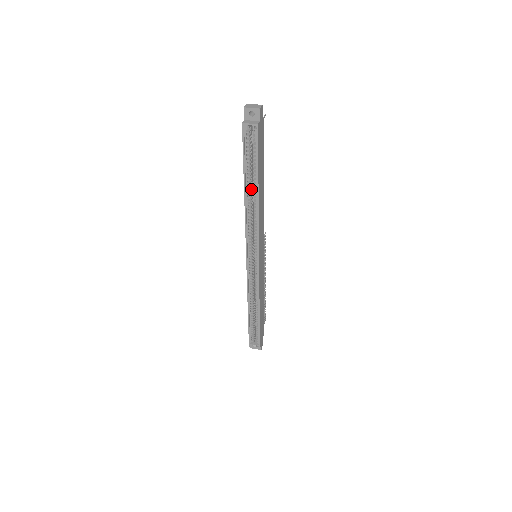
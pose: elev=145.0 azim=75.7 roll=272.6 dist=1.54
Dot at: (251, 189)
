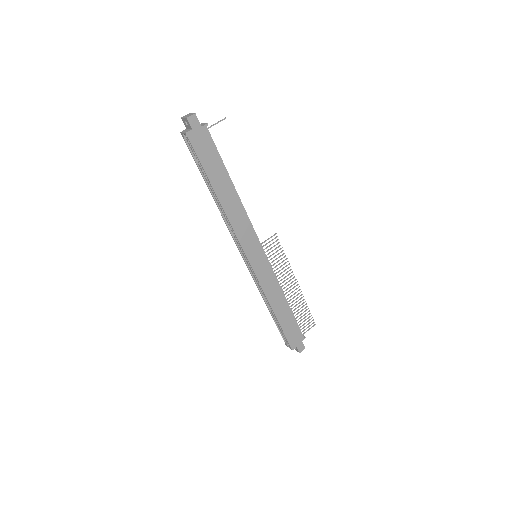
Dot at: occluded
